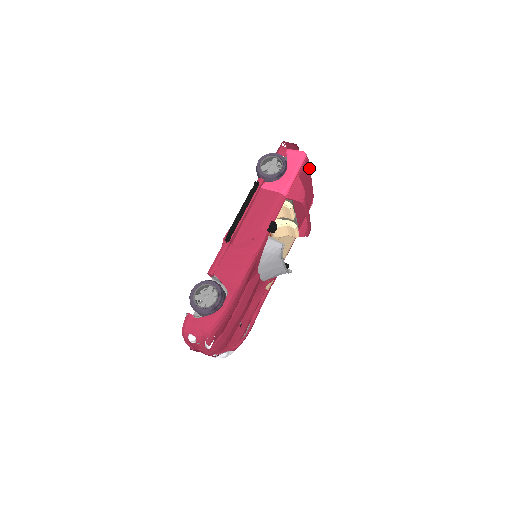
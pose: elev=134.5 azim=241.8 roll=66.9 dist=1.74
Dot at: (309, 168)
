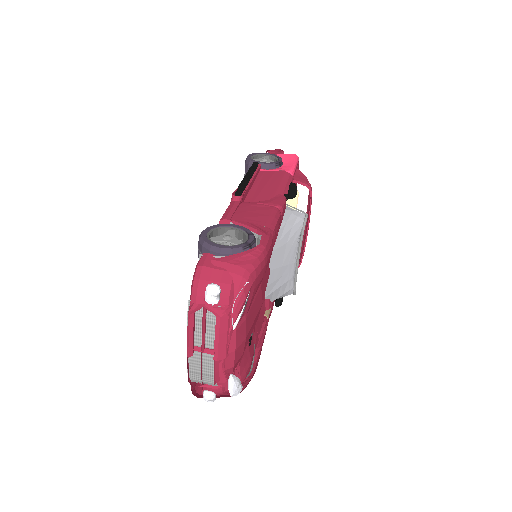
Dot at: occluded
